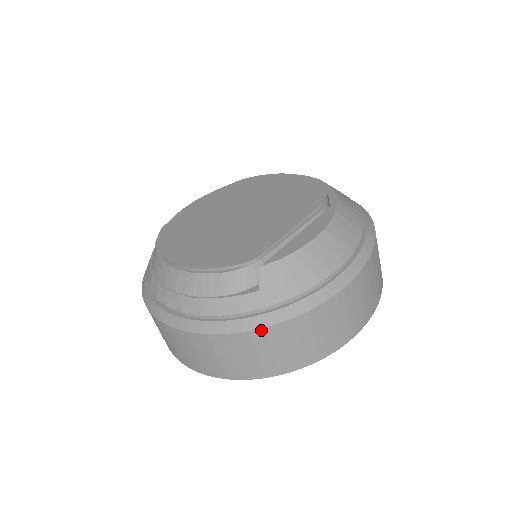
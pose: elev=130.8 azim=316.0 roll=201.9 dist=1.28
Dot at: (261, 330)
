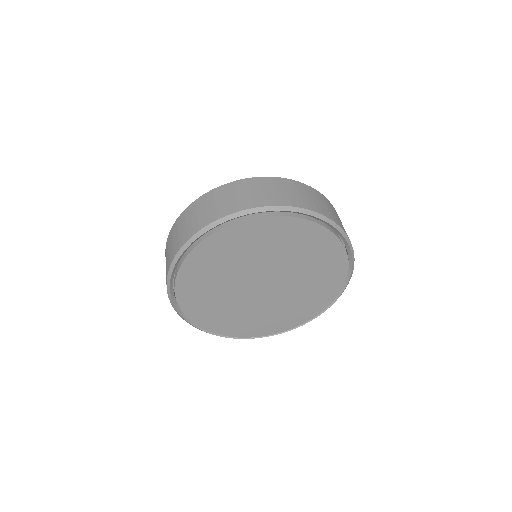
Dot at: (202, 196)
